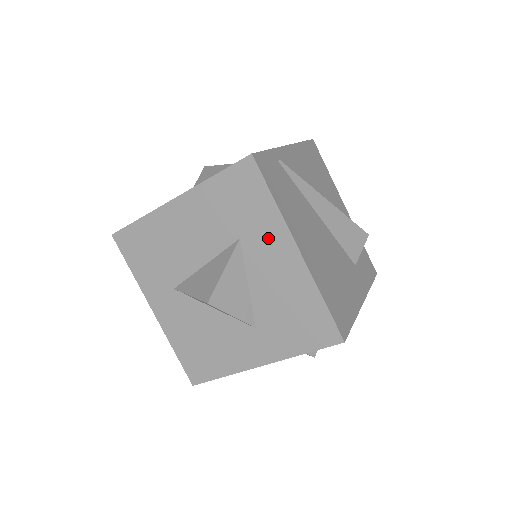
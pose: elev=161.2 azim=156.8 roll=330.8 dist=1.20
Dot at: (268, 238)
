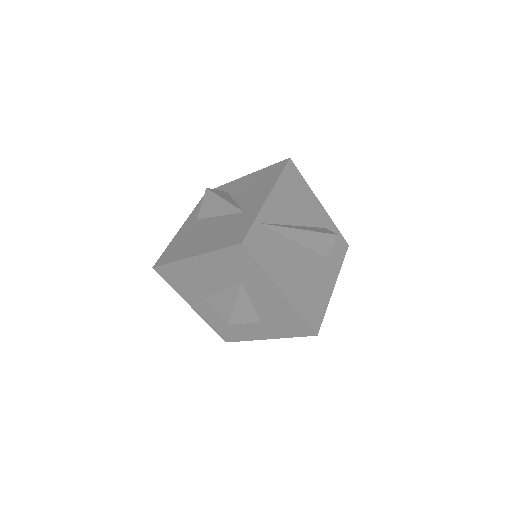
Dot at: (261, 285)
